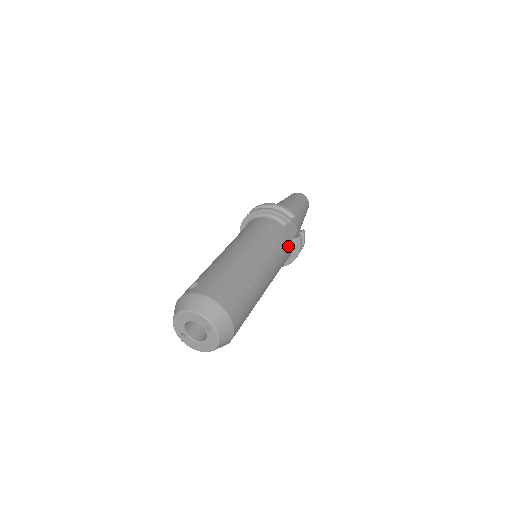
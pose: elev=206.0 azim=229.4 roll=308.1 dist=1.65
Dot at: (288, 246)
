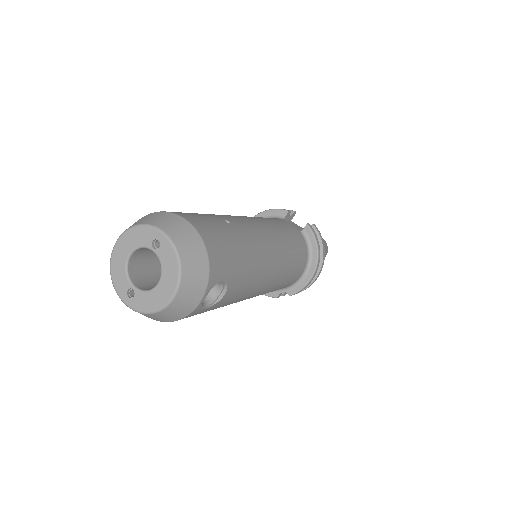
Dot at: (295, 233)
